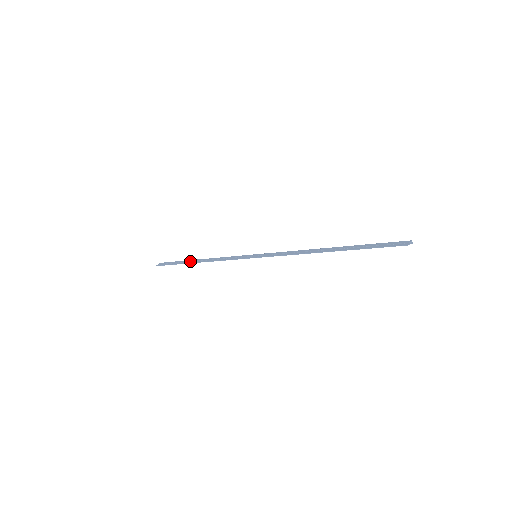
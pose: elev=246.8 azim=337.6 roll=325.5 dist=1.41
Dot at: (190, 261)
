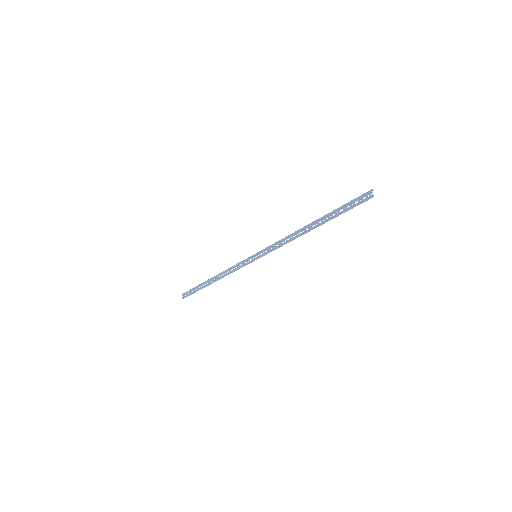
Dot at: (206, 283)
